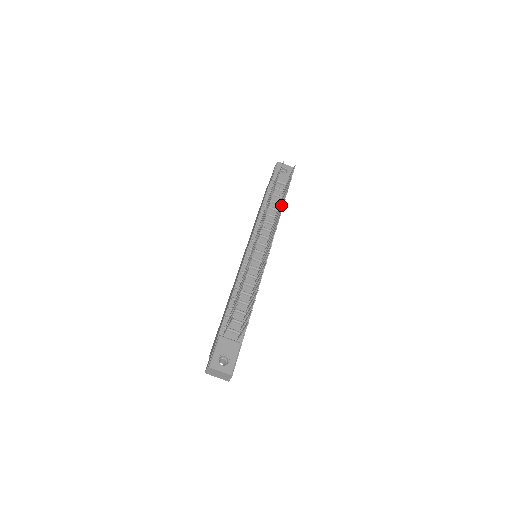
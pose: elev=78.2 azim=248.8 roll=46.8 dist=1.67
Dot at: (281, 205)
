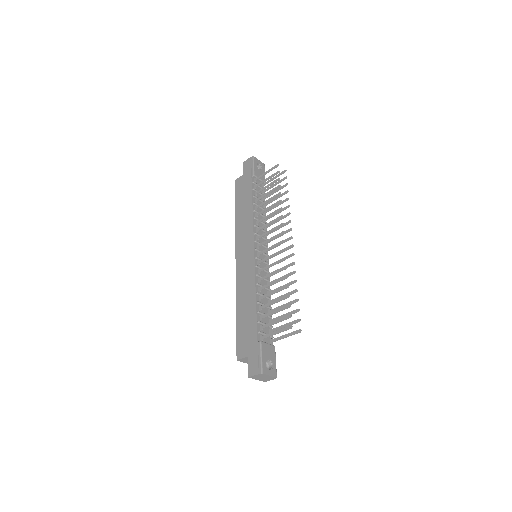
Dot at: occluded
